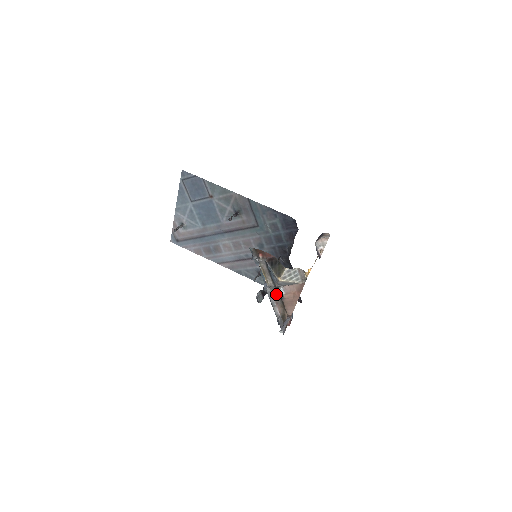
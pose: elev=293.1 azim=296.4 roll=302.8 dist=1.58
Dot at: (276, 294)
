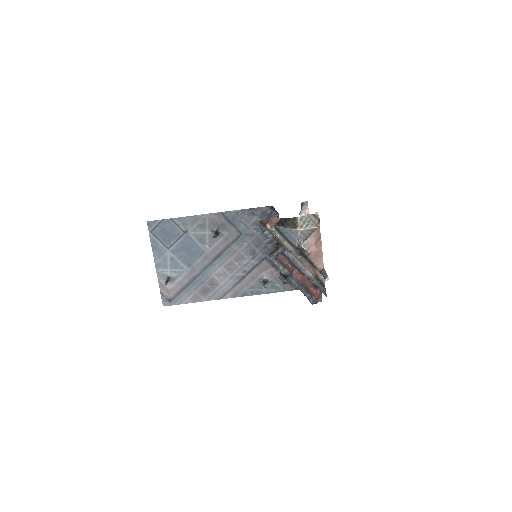
Dot at: (299, 257)
